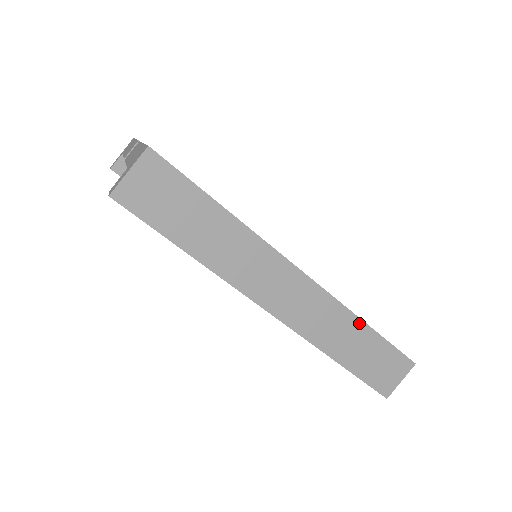
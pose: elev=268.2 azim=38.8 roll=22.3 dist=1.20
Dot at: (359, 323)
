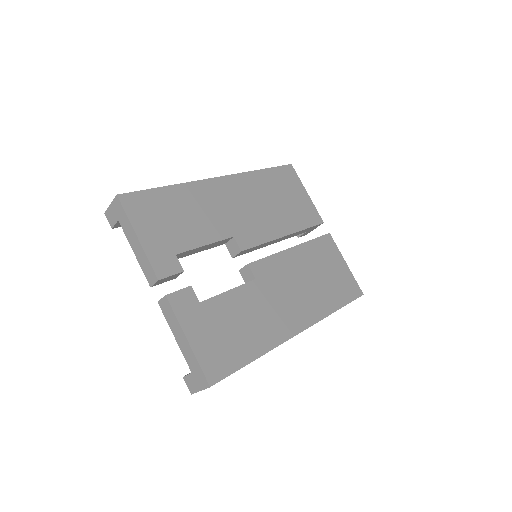
Dot at: occluded
